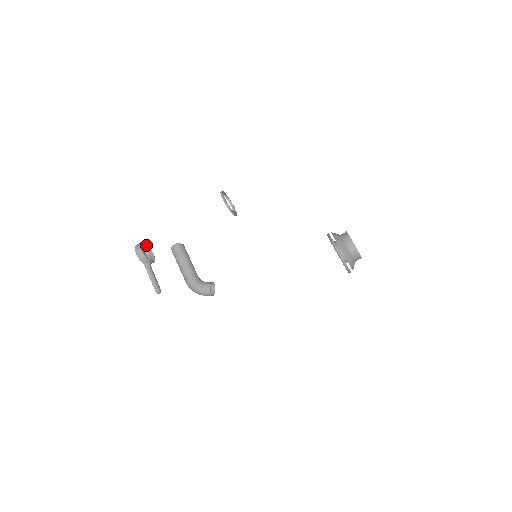
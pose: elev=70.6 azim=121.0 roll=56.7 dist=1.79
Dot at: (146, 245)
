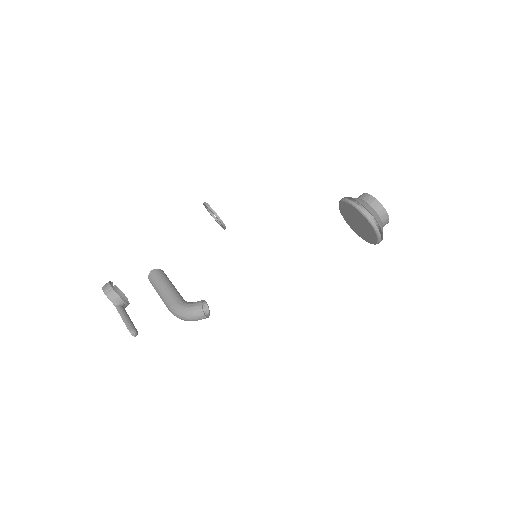
Dot at: (118, 289)
